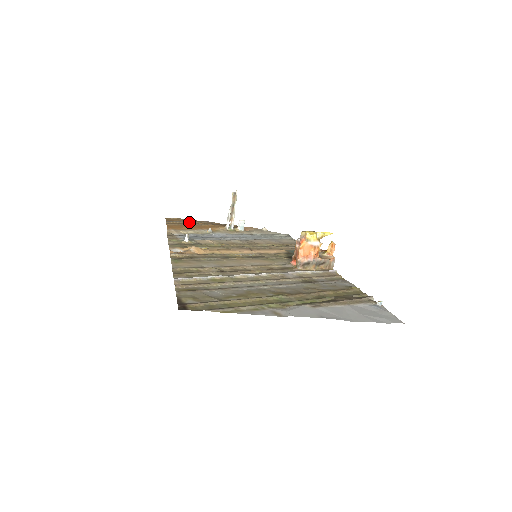
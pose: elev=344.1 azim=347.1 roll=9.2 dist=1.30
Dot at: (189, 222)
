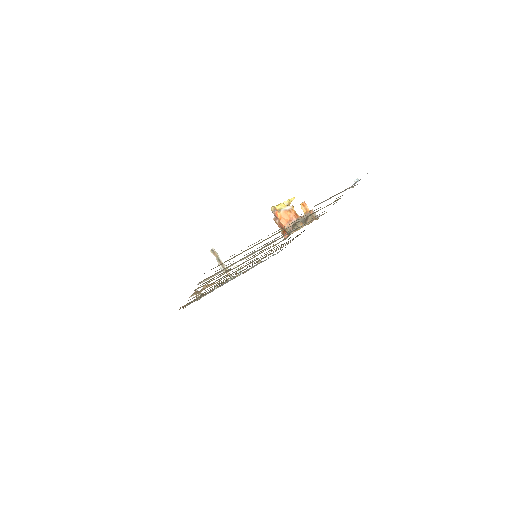
Dot at: occluded
